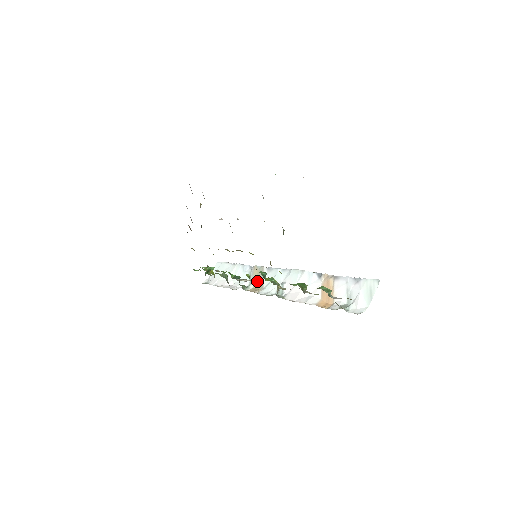
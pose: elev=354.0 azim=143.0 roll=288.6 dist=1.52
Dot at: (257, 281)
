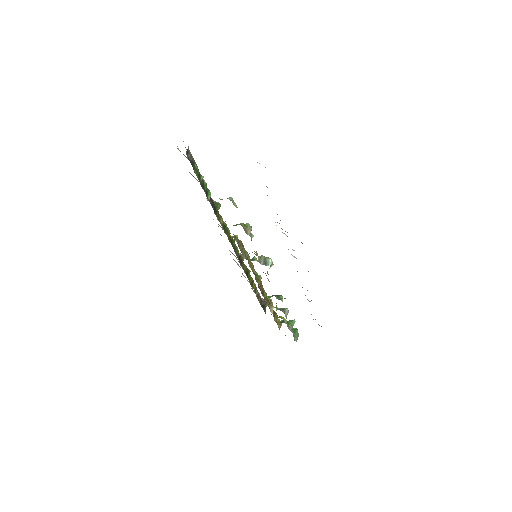
Dot at: occluded
